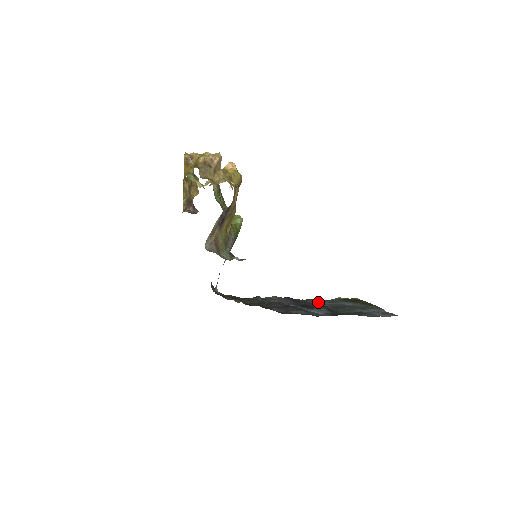
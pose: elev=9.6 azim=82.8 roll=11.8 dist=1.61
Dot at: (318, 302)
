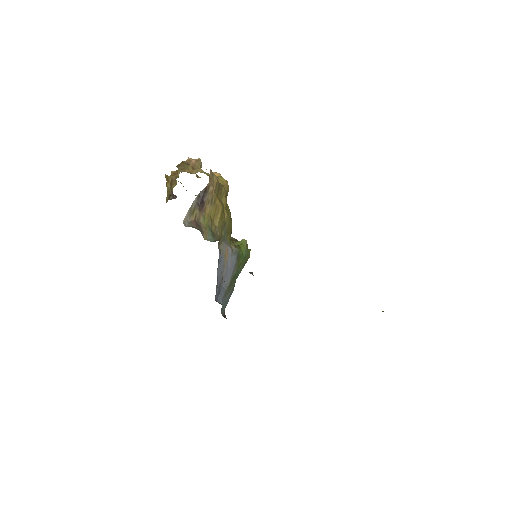
Dot at: occluded
